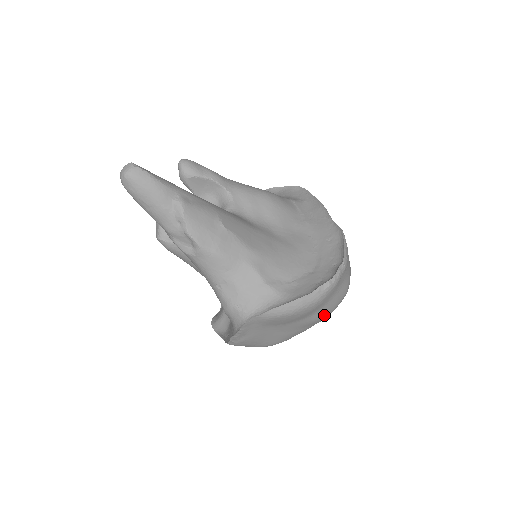
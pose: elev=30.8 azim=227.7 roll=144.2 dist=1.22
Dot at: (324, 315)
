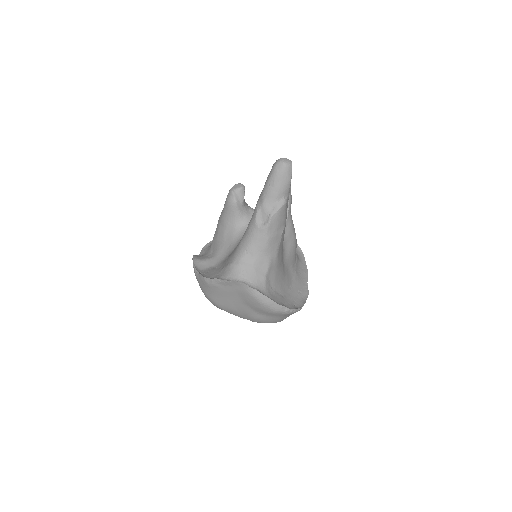
Dot at: (260, 320)
